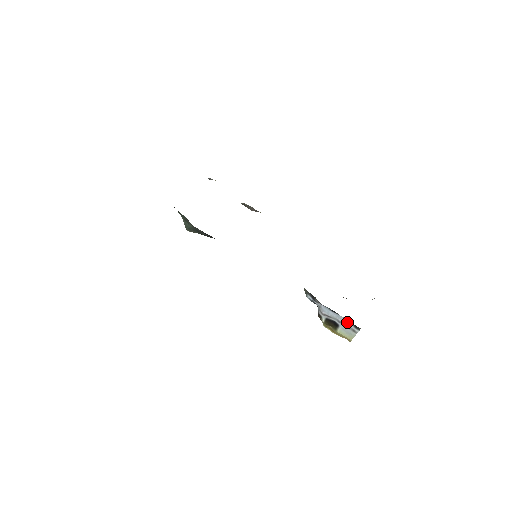
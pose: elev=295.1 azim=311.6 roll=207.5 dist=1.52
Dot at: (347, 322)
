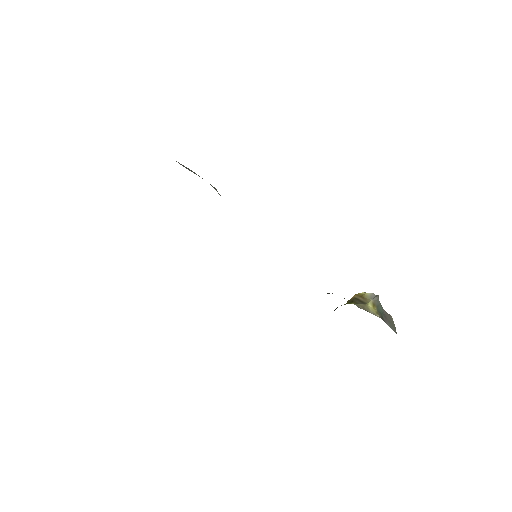
Dot at: occluded
